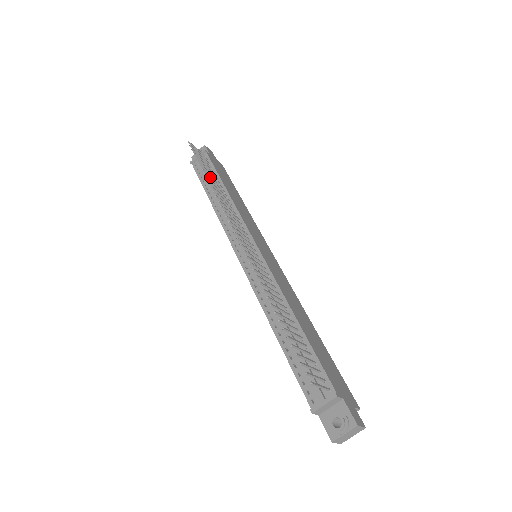
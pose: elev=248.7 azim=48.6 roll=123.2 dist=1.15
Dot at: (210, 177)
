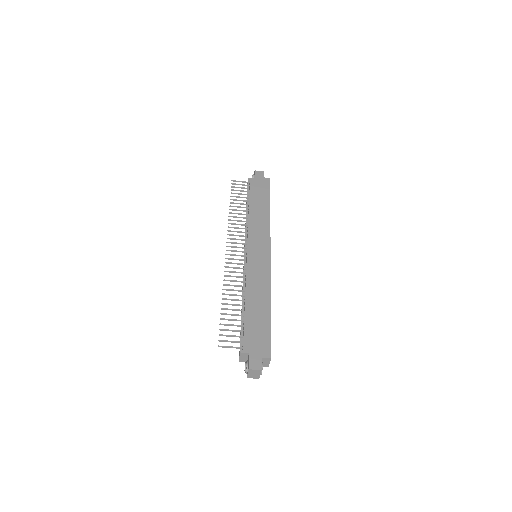
Dot at: (235, 206)
